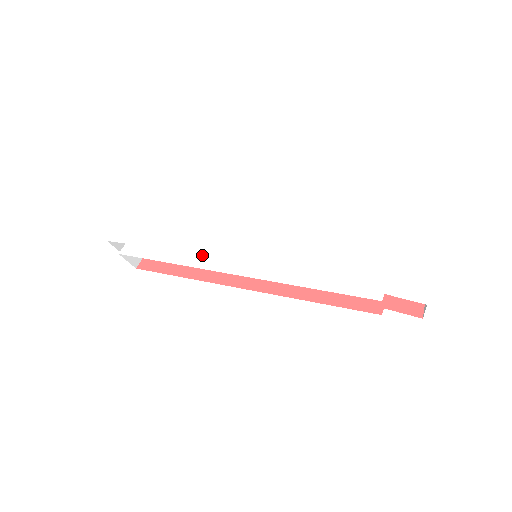
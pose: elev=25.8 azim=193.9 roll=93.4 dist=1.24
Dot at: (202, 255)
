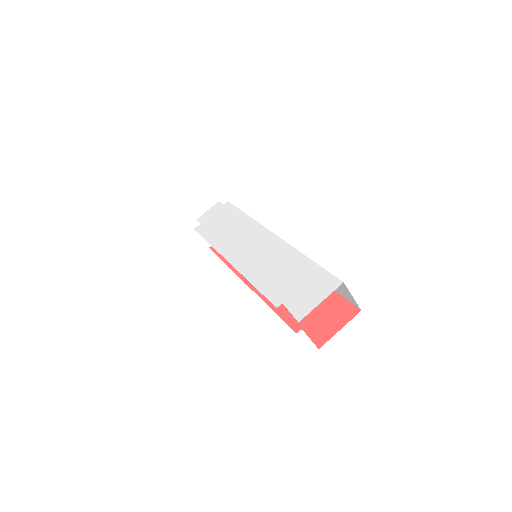
Dot at: (223, 241)
